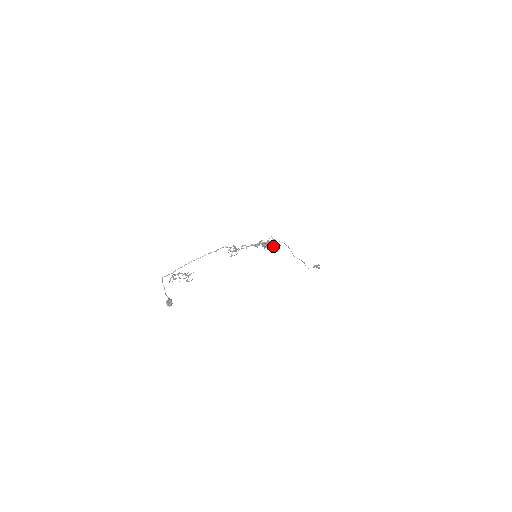
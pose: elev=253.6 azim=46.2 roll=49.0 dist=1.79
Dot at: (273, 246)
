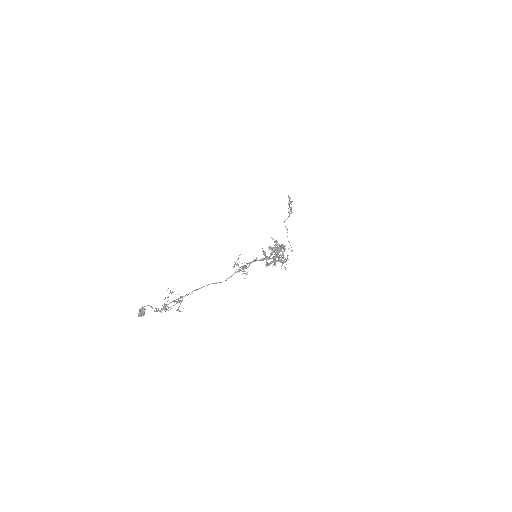
Dot at: (282, 263)
